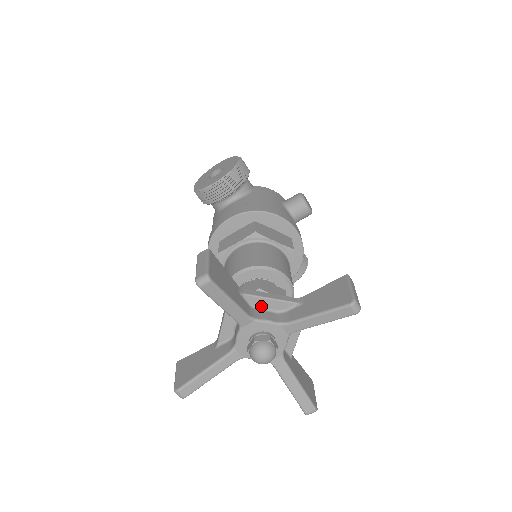
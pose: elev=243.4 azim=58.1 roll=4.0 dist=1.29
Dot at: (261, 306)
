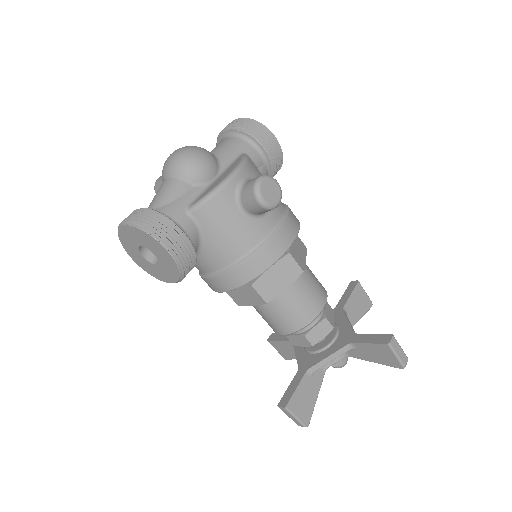
Dot at: occluded
